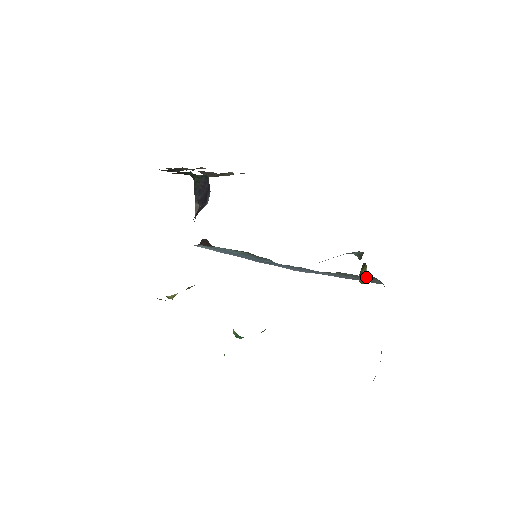
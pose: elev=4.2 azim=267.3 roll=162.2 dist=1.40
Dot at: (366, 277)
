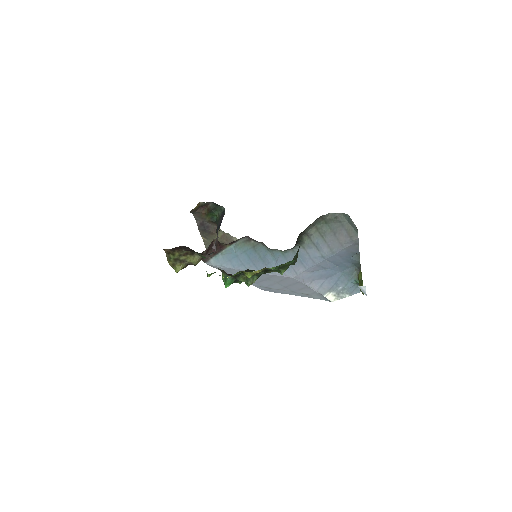
Dot at: (336, 219)
